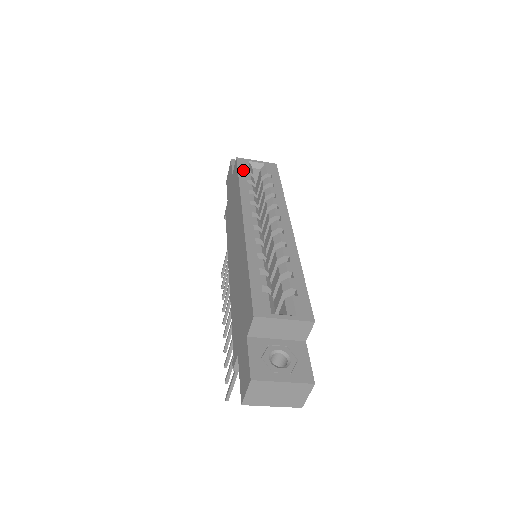
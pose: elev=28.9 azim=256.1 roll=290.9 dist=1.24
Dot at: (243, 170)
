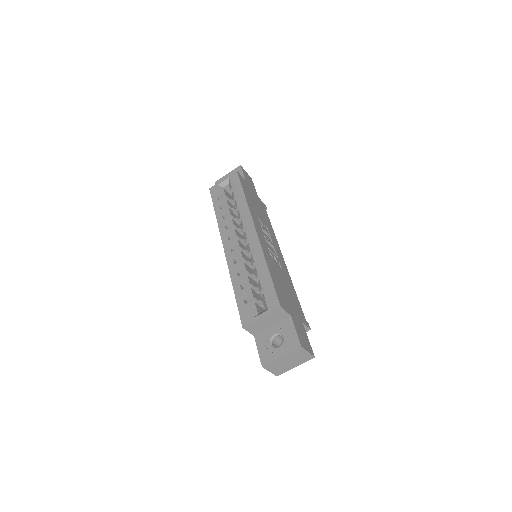
Dot at: (215, 198)
